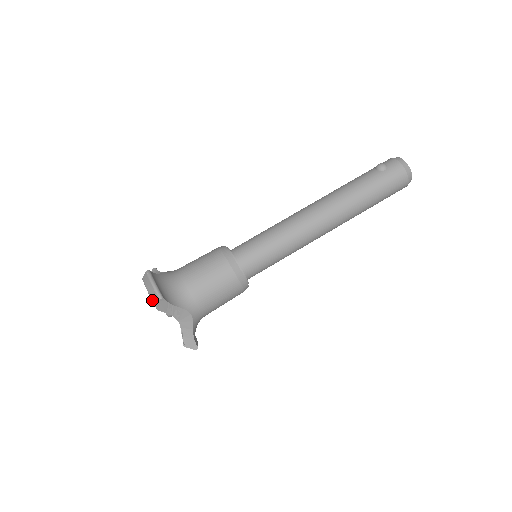
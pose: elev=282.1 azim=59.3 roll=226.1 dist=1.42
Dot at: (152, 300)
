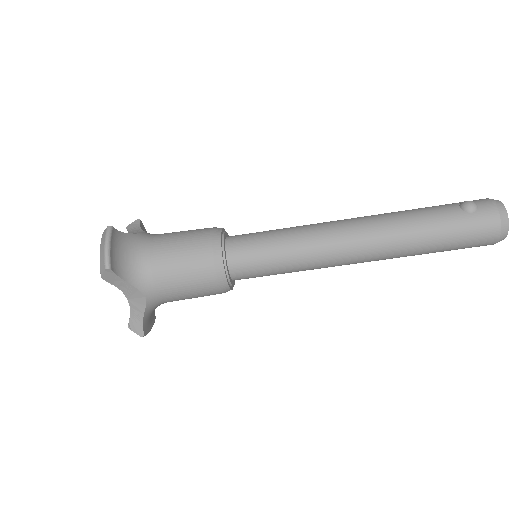
Dot at: (100, 265)
